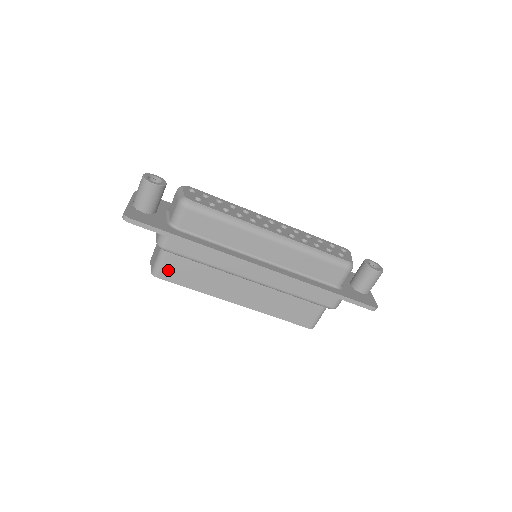
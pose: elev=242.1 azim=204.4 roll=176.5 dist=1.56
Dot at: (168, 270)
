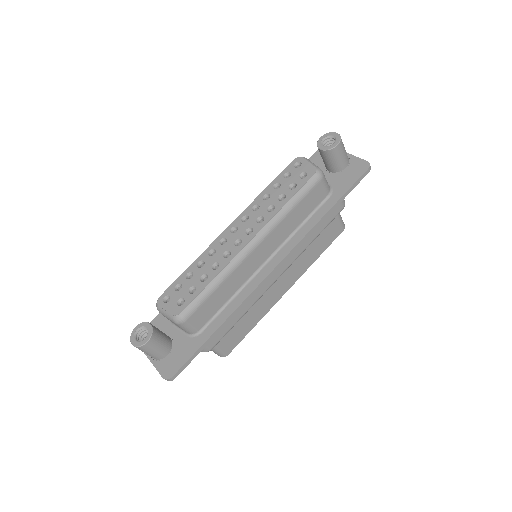
Dot at: (228, 344)
